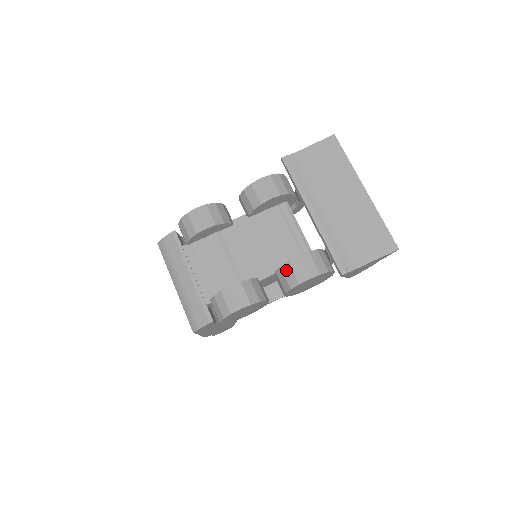
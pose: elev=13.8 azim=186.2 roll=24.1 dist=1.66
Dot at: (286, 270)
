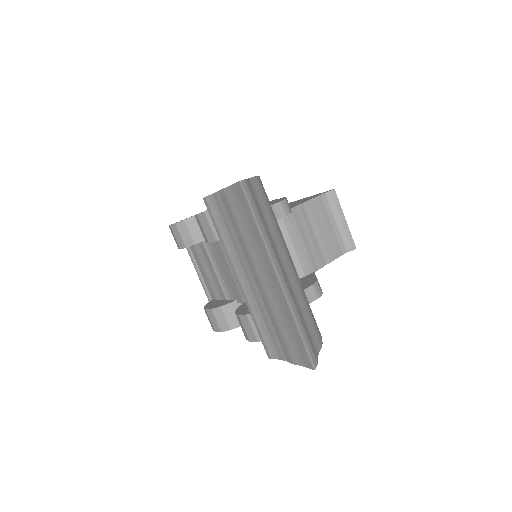
Dot at: occluded
